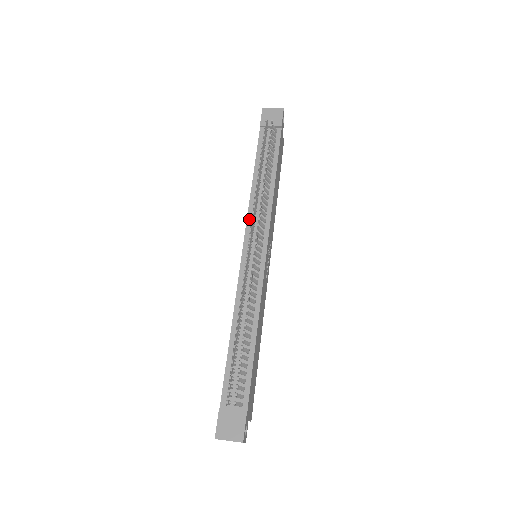
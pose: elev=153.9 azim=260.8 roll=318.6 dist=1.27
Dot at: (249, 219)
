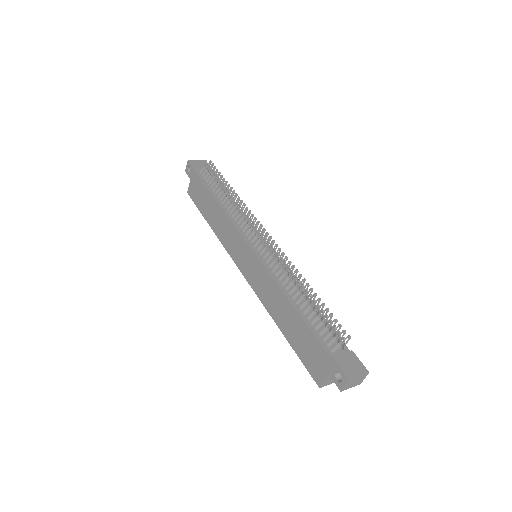
Dot at: (238, 228)
